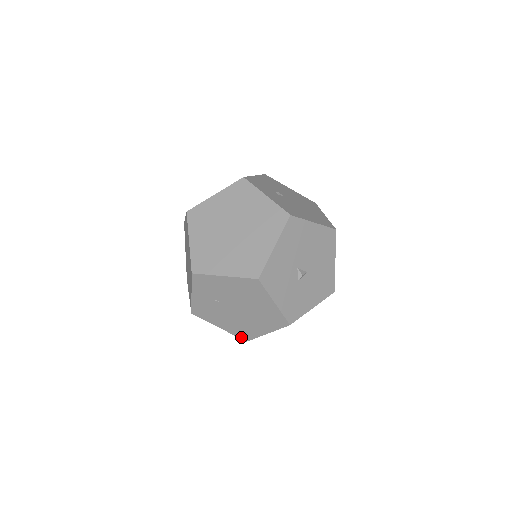
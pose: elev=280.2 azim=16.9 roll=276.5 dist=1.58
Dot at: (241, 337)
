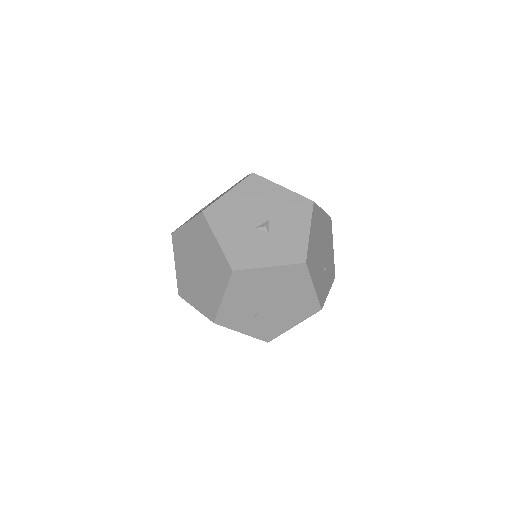
Dot at: (313, 312)
